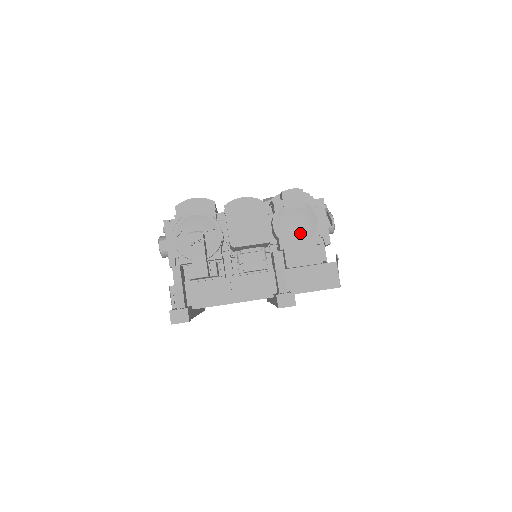
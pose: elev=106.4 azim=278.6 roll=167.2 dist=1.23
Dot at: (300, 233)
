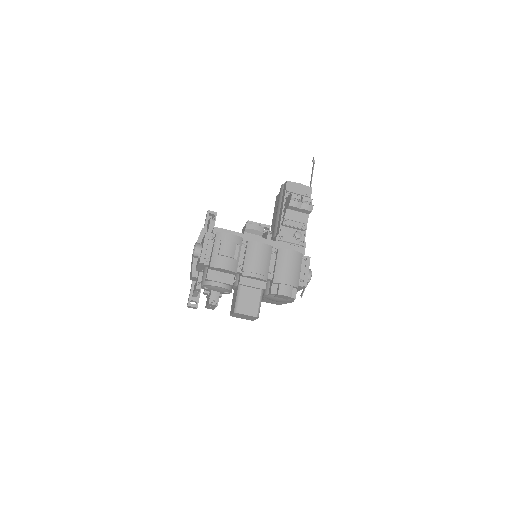
Dot at: (277, 301)
